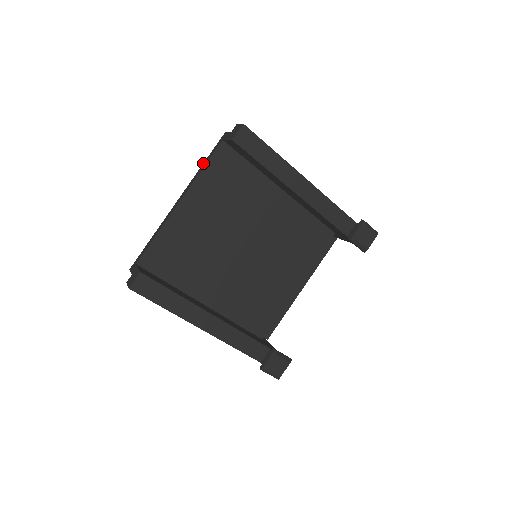
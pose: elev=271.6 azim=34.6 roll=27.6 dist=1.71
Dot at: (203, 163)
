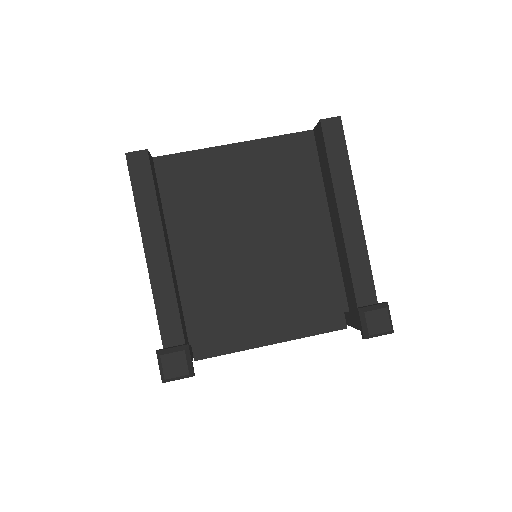
Dot at: occluded
